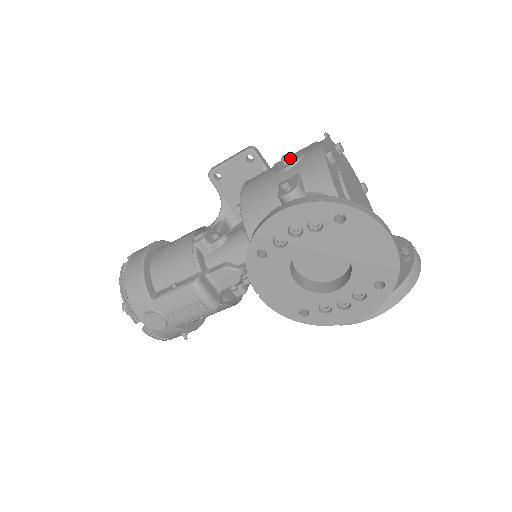
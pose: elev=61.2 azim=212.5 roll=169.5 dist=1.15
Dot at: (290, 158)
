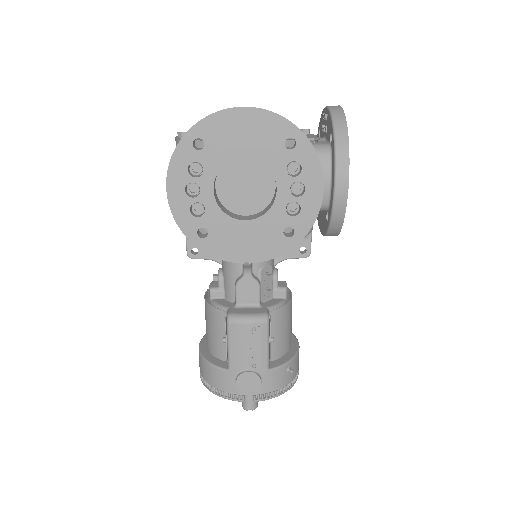
Dot at: occluded
